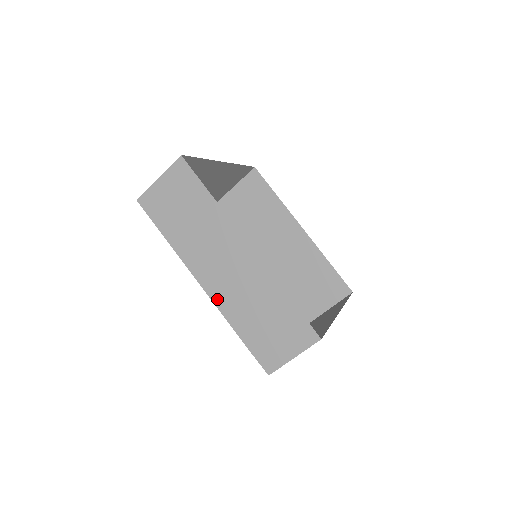
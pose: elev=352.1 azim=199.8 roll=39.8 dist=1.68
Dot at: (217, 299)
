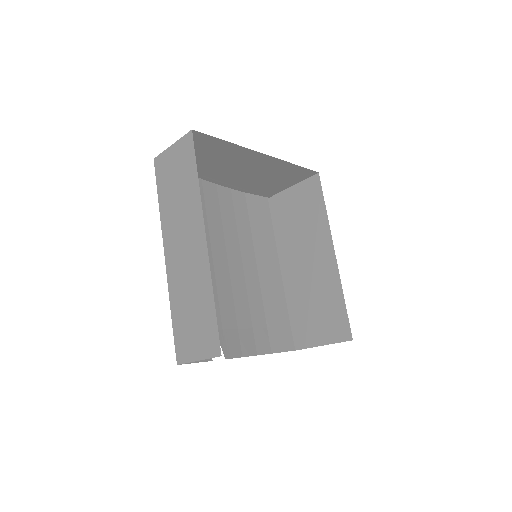
Dot at: (170, 274)
